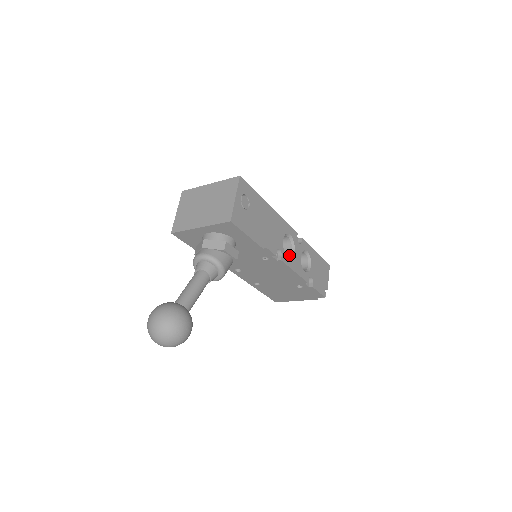
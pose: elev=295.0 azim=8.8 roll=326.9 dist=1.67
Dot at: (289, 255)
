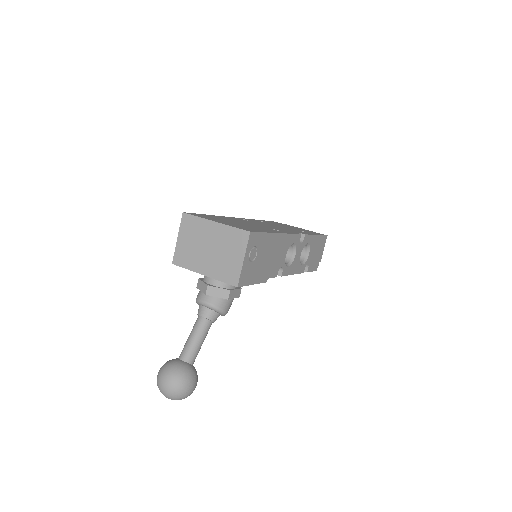
Dot at: (290, 262)
